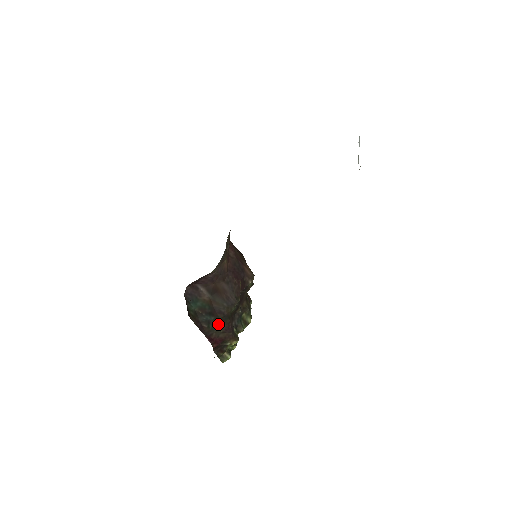
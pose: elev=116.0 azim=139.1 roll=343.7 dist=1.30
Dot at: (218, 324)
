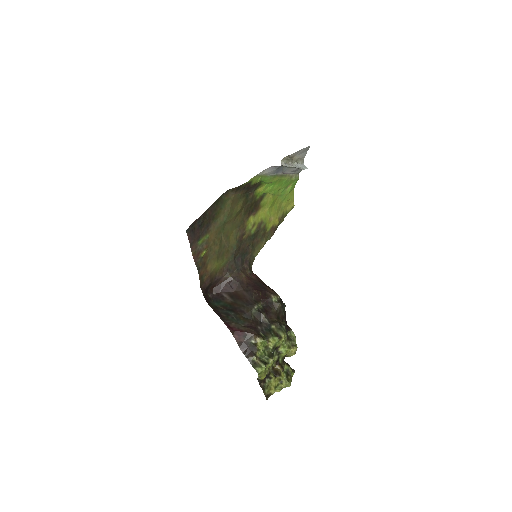
Dot at: (239, 319)
